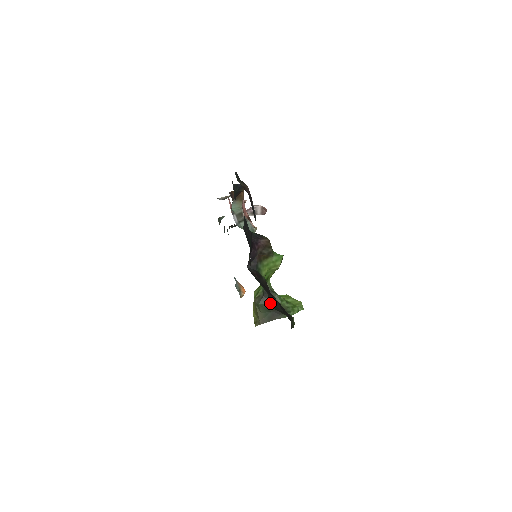
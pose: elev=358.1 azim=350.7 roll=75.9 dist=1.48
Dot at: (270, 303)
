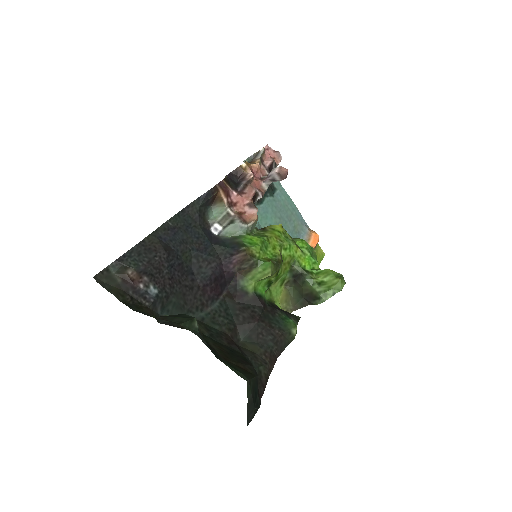
Dot at: (240, 336)
